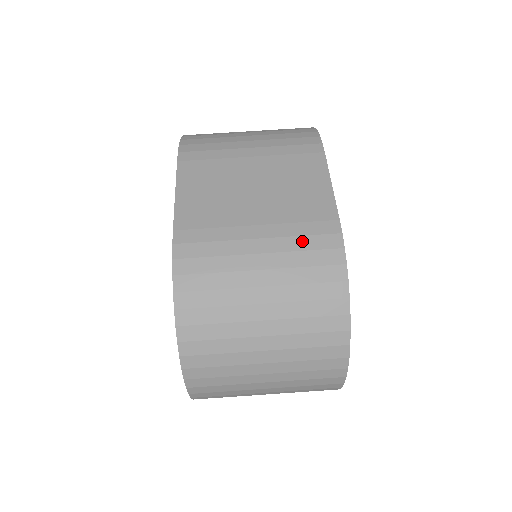
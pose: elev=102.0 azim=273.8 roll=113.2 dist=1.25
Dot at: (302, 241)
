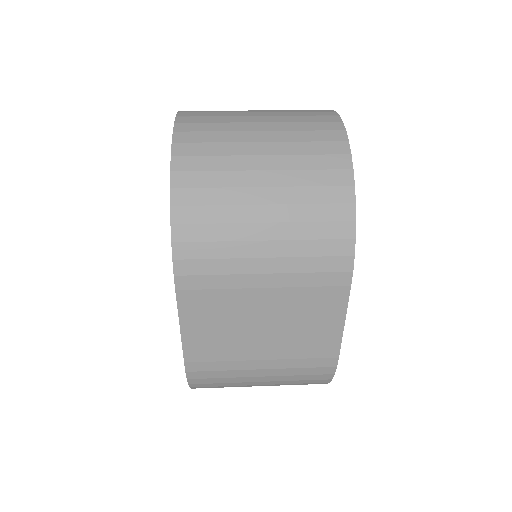
Dot at: occluded
